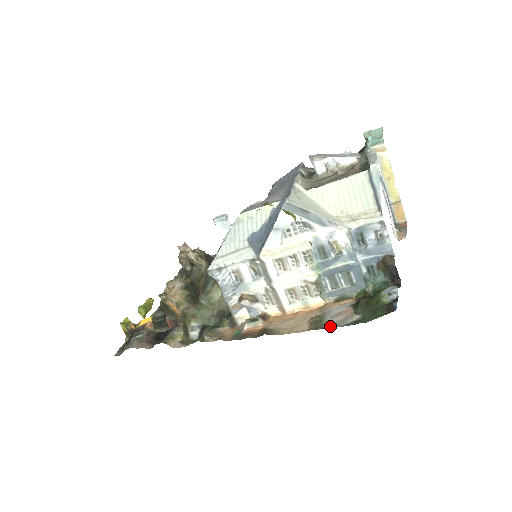
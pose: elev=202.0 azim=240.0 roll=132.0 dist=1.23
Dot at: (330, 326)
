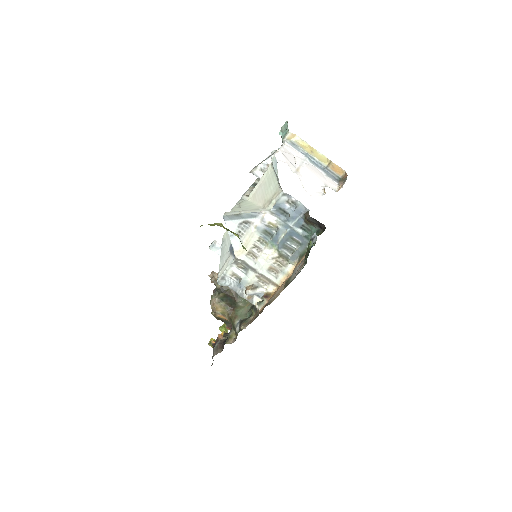
Dot at: (291, 281)
